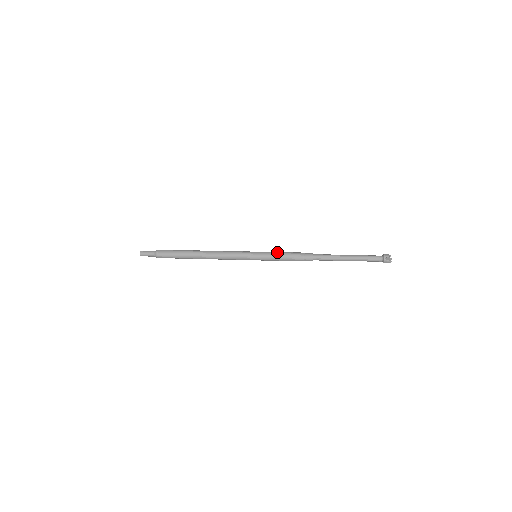
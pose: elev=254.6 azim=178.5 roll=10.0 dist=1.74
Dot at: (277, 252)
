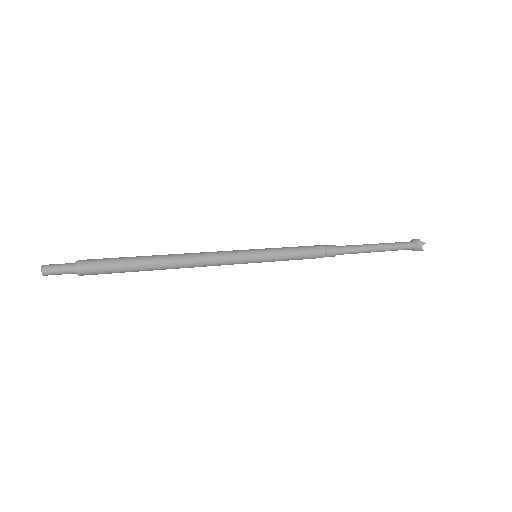
Dot at: (285, 247)
